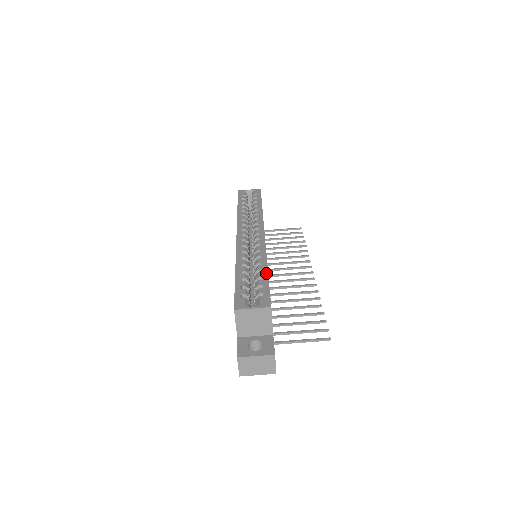
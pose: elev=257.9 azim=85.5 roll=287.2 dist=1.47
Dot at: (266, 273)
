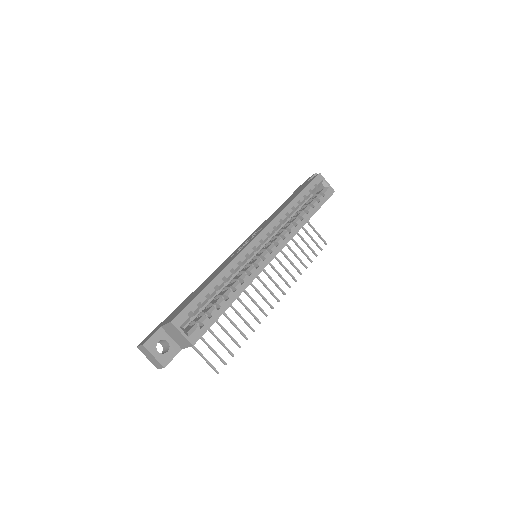
Dot at: (227, 306)
